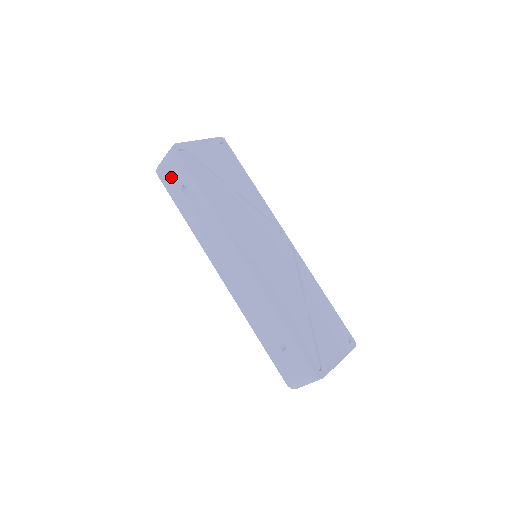
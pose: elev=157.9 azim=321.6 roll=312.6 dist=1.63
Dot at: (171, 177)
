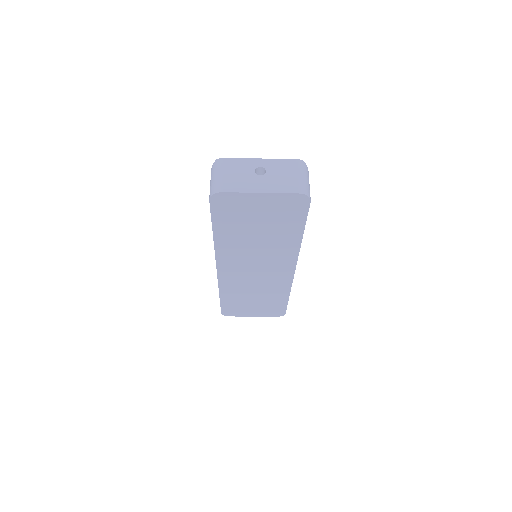
Dot at: occluded
